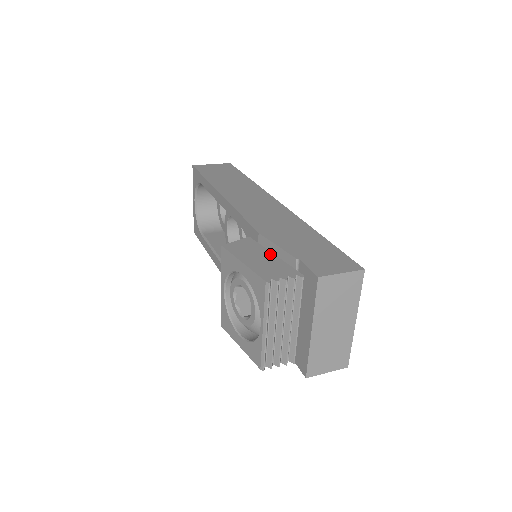
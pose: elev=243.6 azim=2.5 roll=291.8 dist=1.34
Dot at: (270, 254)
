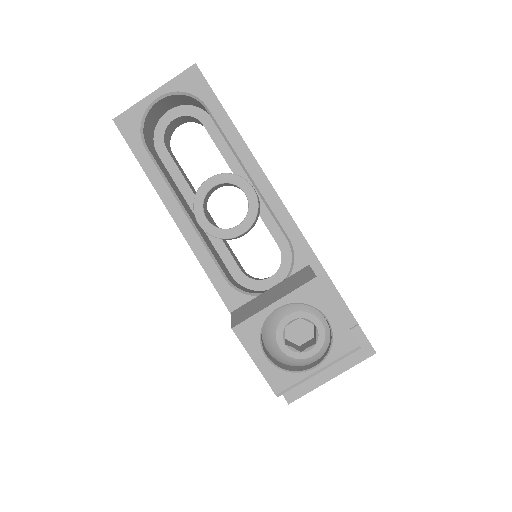
Dot at: (333, 301)
